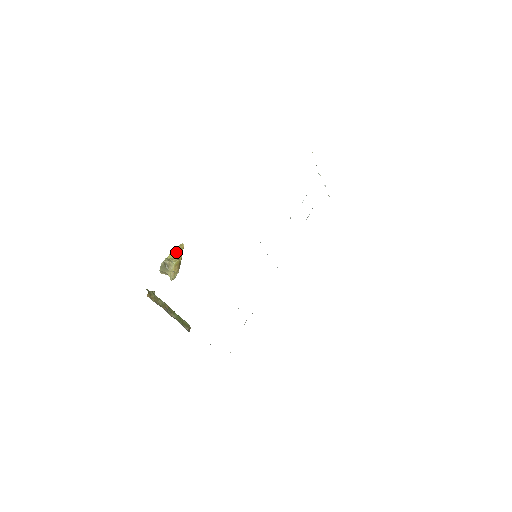
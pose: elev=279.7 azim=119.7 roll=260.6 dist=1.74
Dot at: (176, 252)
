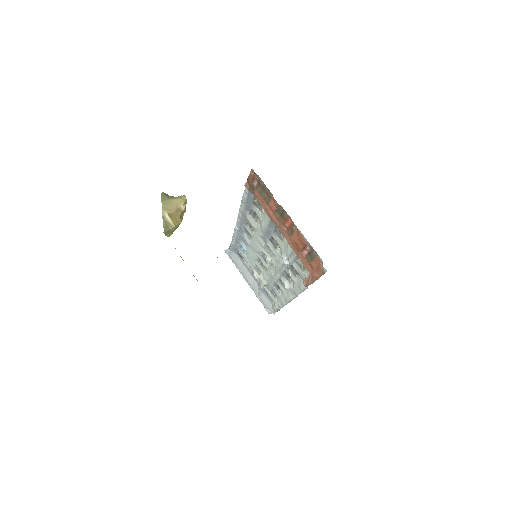
Dot at: occluded
